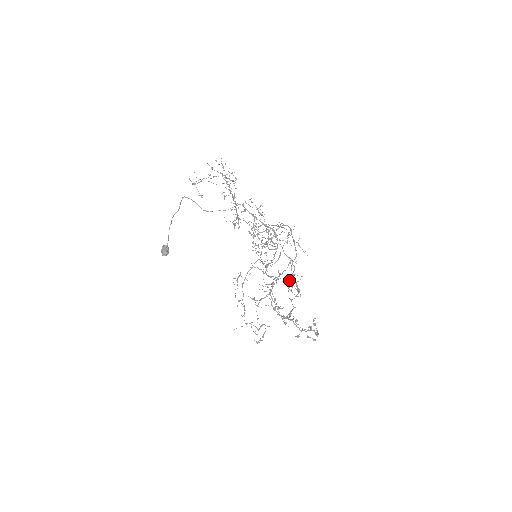
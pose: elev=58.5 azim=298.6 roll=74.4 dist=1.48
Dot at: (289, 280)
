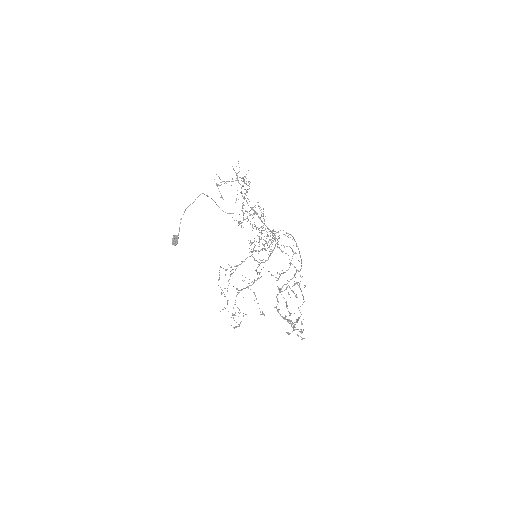
Dot at: (292, 286)
